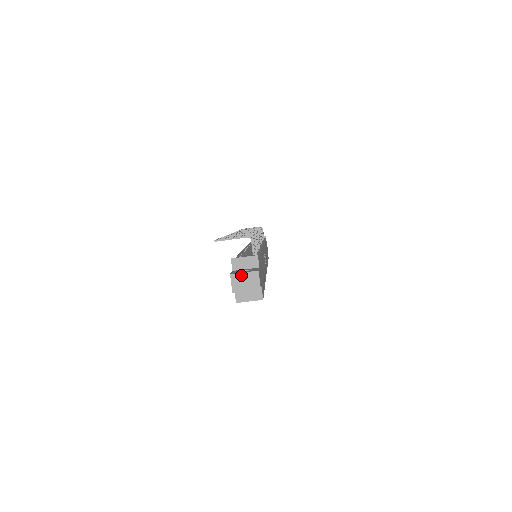
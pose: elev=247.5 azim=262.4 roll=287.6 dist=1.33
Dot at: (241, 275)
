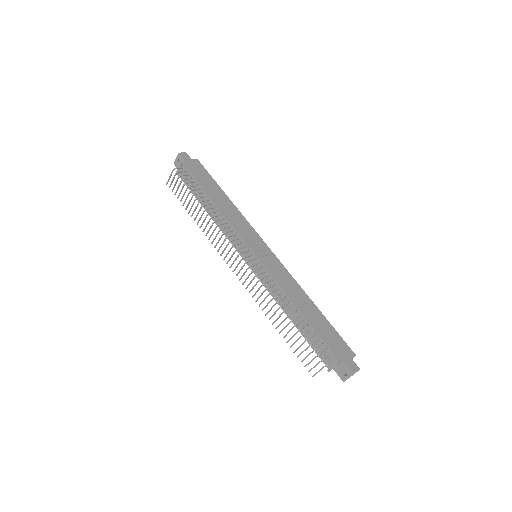
Dot at: occluded
